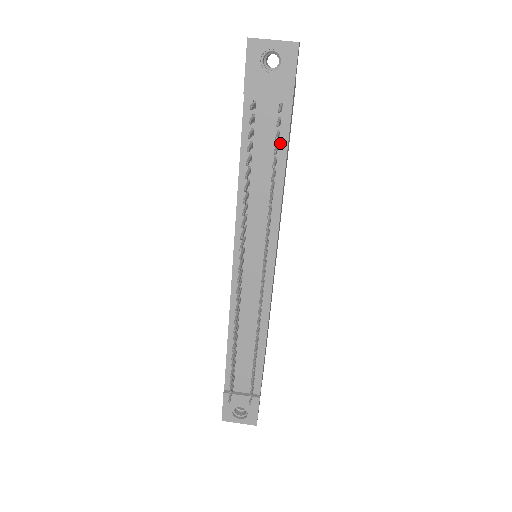
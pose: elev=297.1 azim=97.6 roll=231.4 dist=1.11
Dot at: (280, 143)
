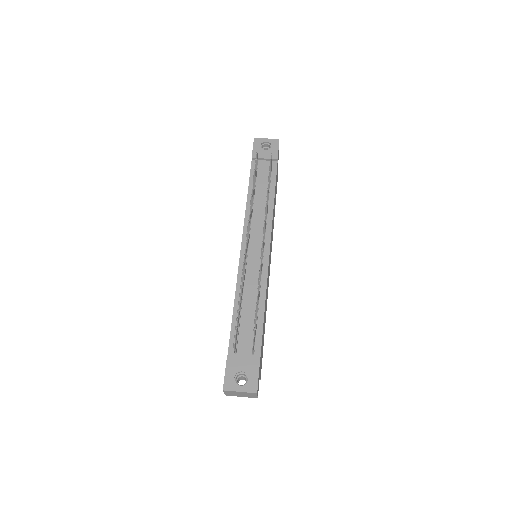
Dot at: (271, 180)
